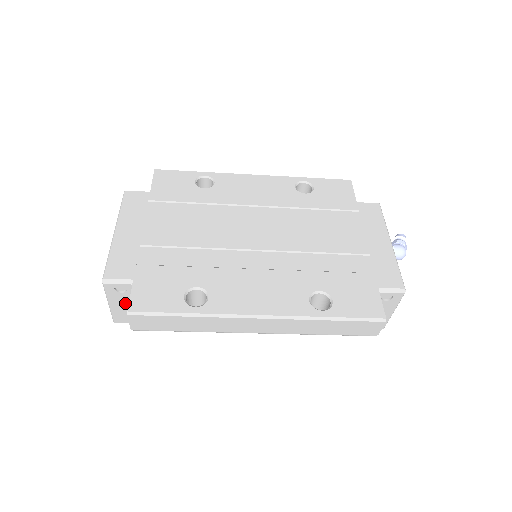
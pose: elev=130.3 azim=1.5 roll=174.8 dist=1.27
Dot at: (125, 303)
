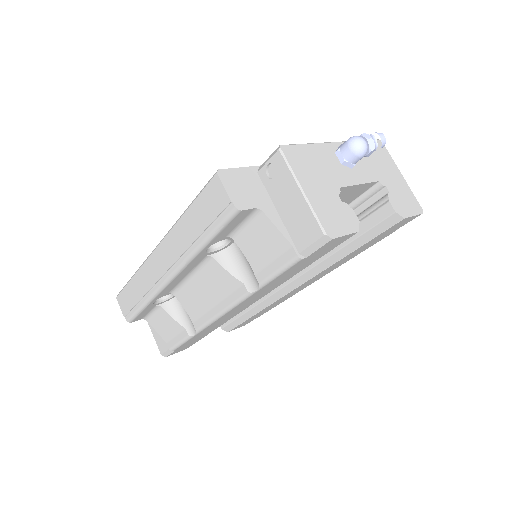
Dot at: occluded
